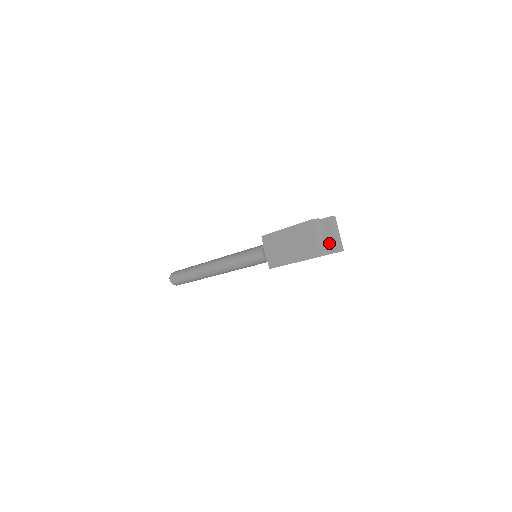
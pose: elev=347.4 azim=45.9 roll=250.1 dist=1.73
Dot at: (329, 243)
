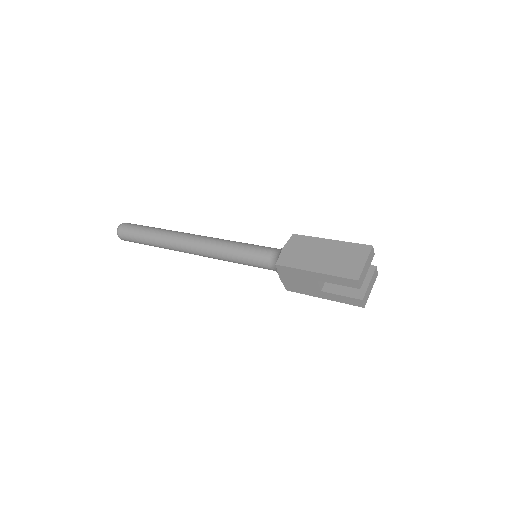
Dot at: occluded
